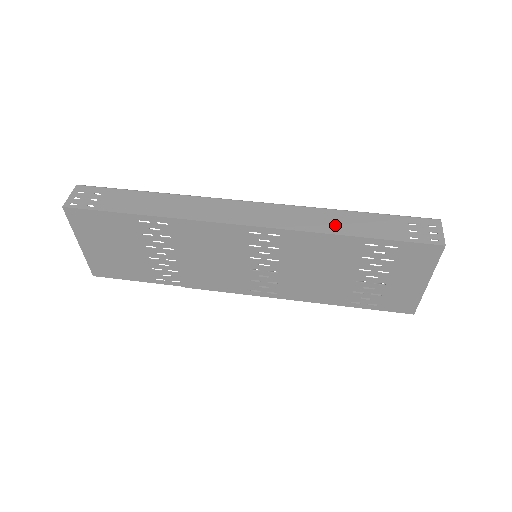
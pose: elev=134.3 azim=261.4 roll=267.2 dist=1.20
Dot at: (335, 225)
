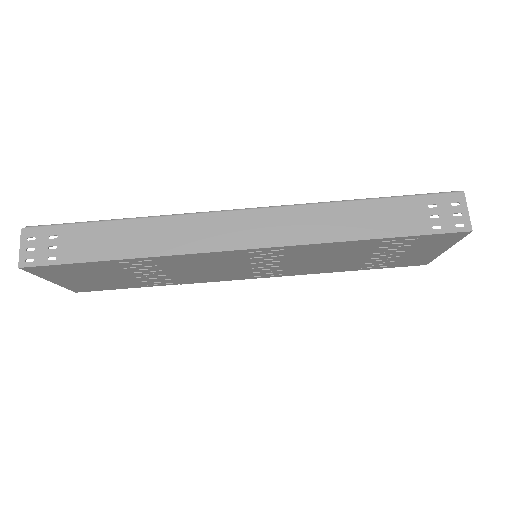
Dot at: (346, 227)
